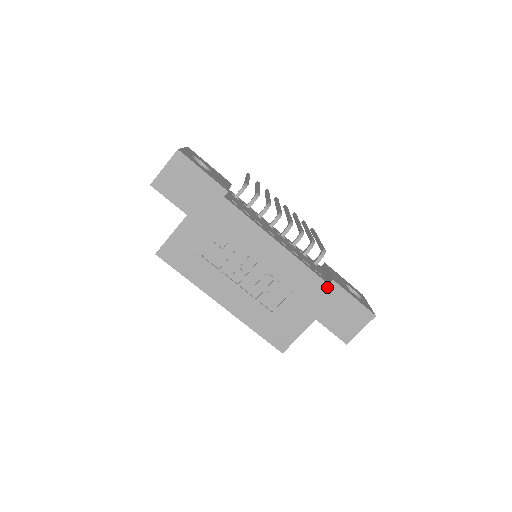
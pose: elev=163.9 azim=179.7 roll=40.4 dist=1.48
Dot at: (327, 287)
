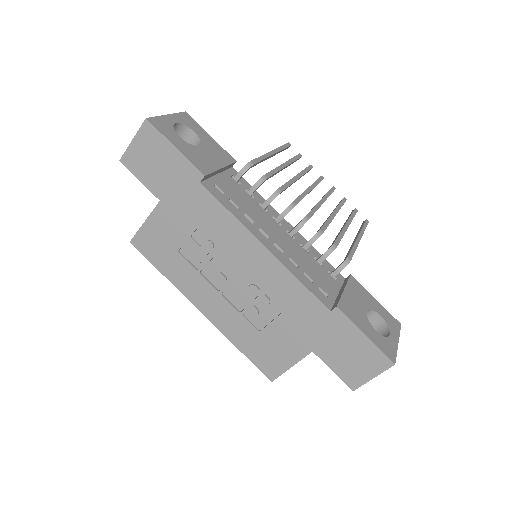
Dot at: (328, 314)
